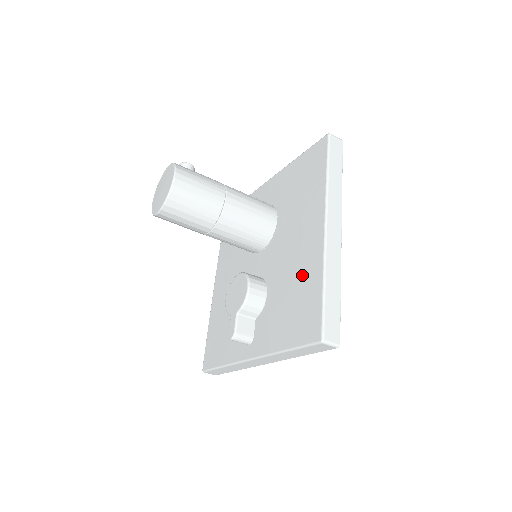
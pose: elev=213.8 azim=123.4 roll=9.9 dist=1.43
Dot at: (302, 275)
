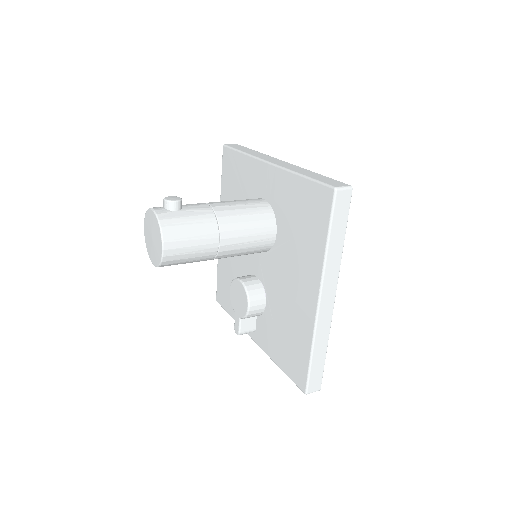
Dot at: (295, 325)
